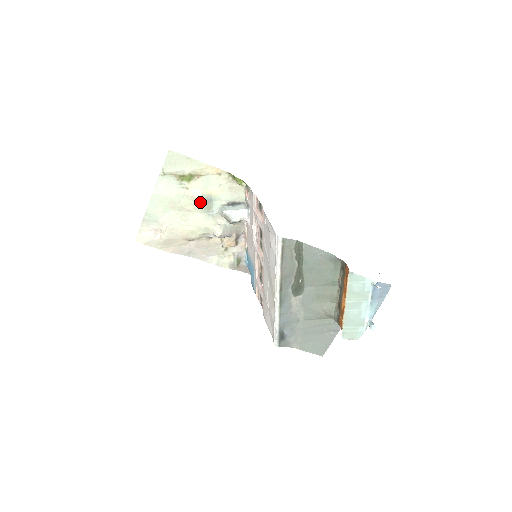
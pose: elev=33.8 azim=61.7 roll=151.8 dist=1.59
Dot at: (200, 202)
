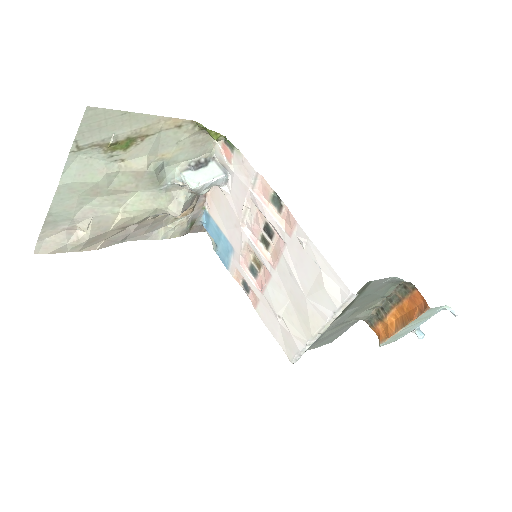
Dot at: (146, 176)
